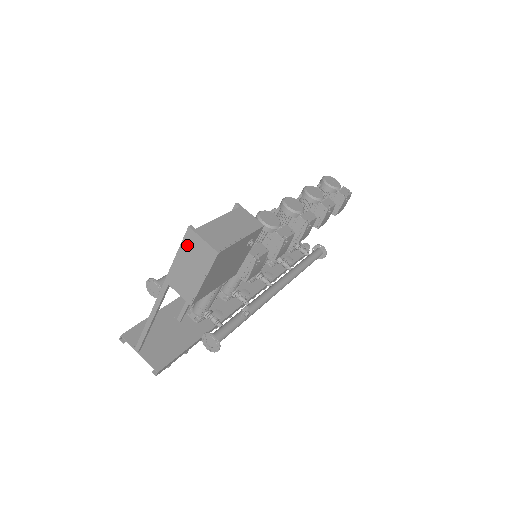
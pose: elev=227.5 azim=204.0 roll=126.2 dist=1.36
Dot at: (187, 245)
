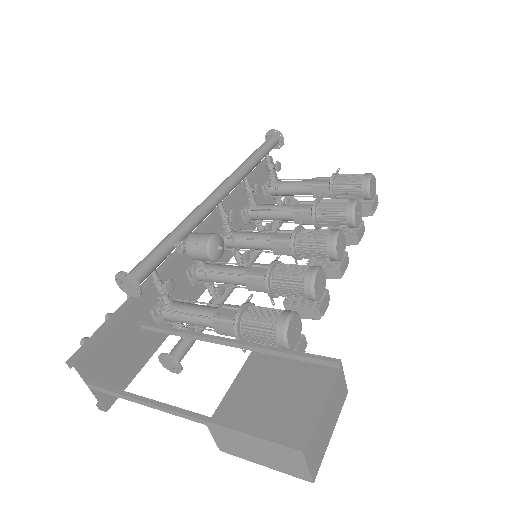
Dot at: (279, 449)
